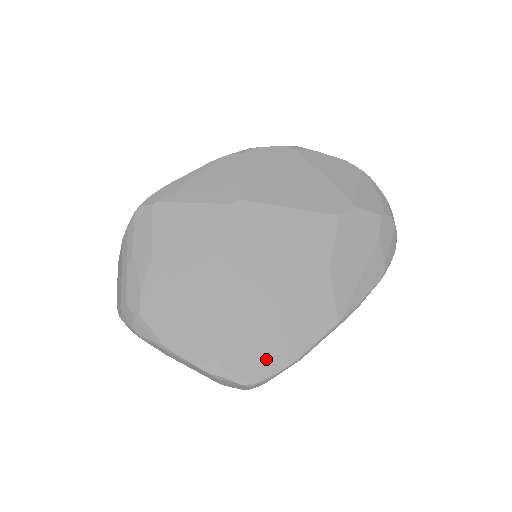
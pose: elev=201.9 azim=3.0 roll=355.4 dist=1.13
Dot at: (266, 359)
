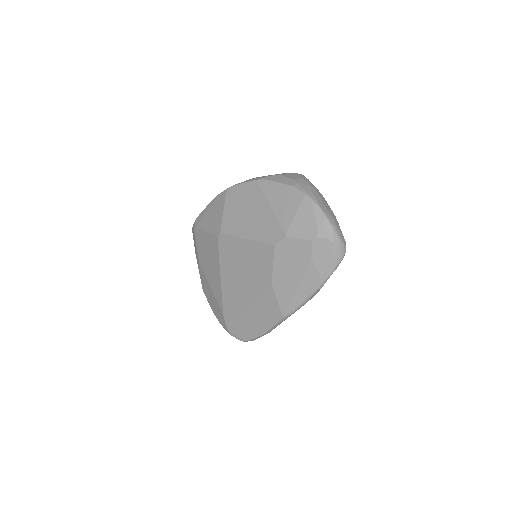
Dot at: (247, 330)
